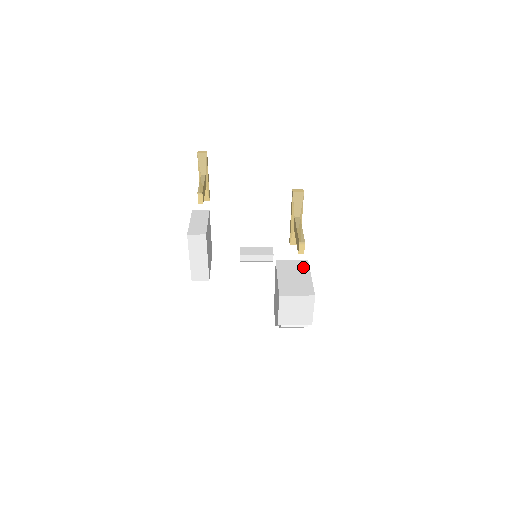
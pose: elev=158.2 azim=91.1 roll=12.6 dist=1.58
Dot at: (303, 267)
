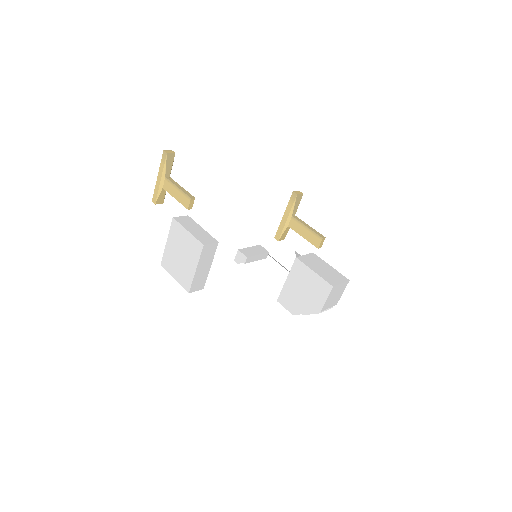
Dot at: (318, 259)
